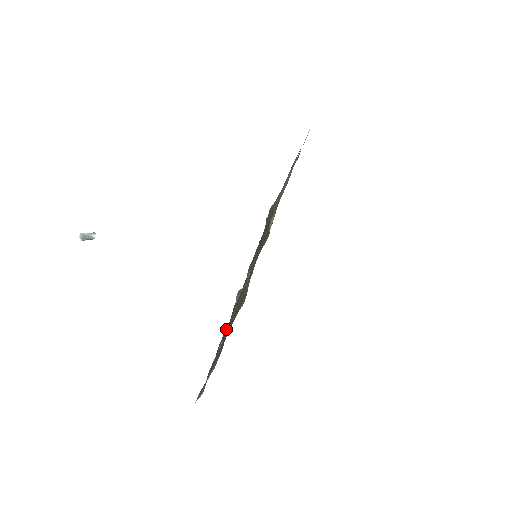
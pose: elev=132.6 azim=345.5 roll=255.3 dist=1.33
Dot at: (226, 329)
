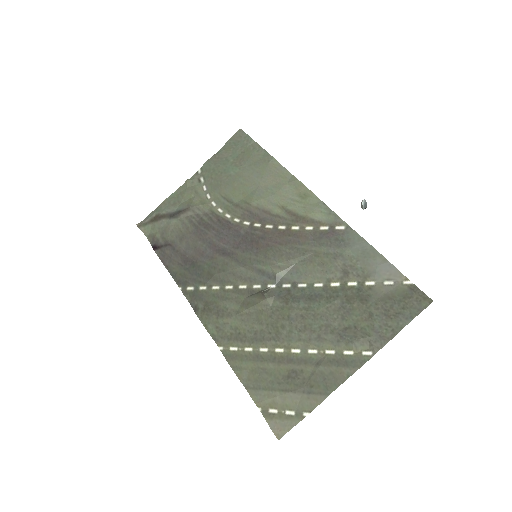
Dot at: (225, 350)
